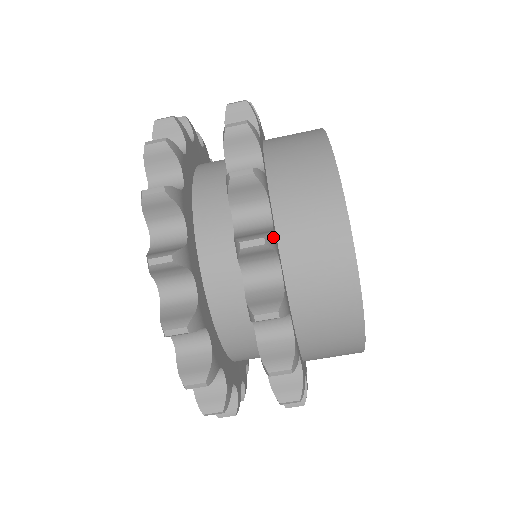
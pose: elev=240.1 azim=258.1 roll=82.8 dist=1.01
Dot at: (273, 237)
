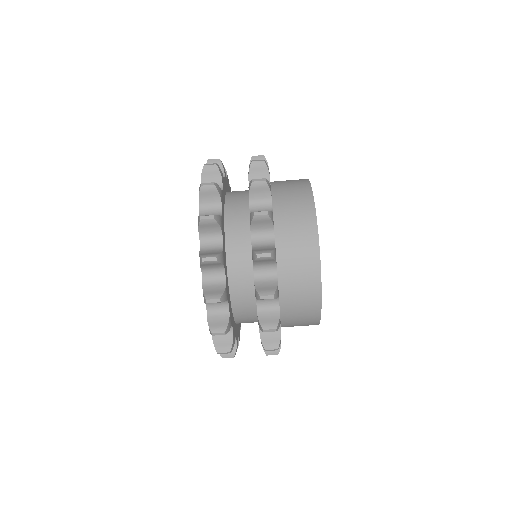
Dot at: occluded
